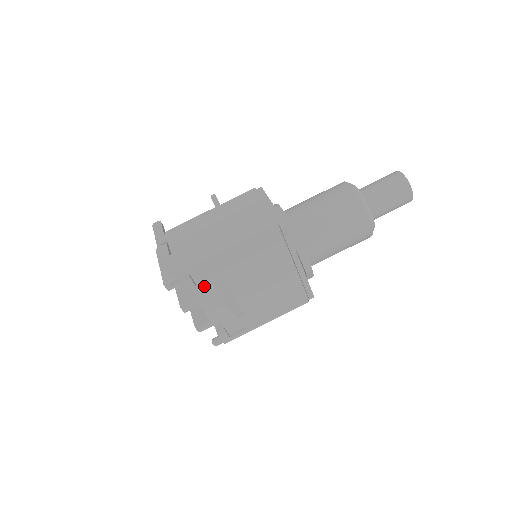
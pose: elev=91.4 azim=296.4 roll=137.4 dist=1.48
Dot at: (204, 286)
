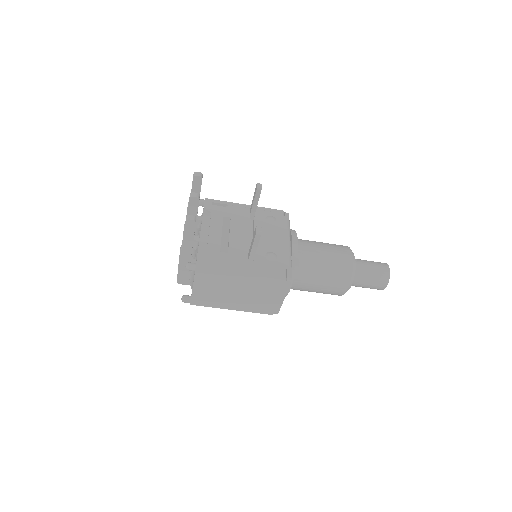
Dot at: occluded
